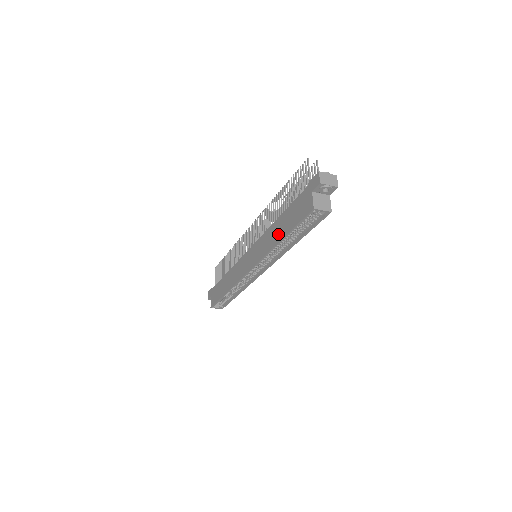
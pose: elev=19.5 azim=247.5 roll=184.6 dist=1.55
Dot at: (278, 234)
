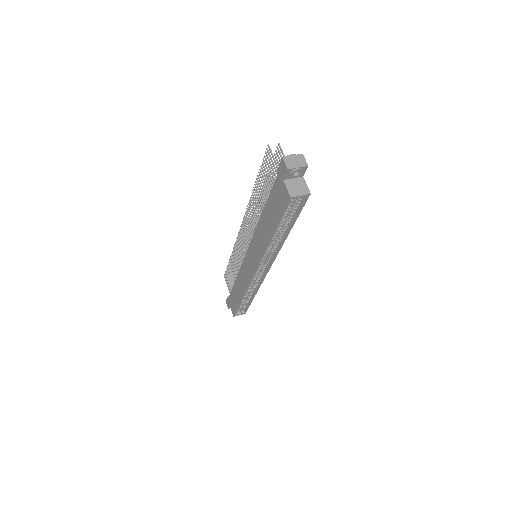
Dot at: (267, 231)
